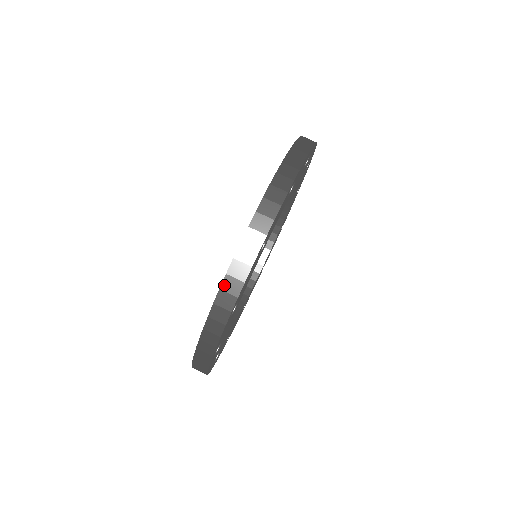
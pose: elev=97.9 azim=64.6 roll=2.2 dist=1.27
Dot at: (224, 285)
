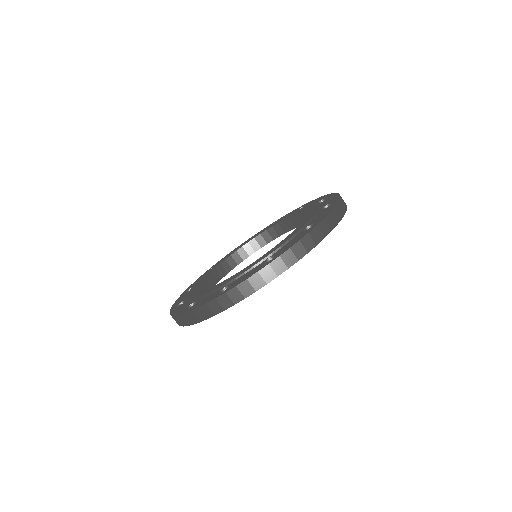
Dot at: (294, 247)
